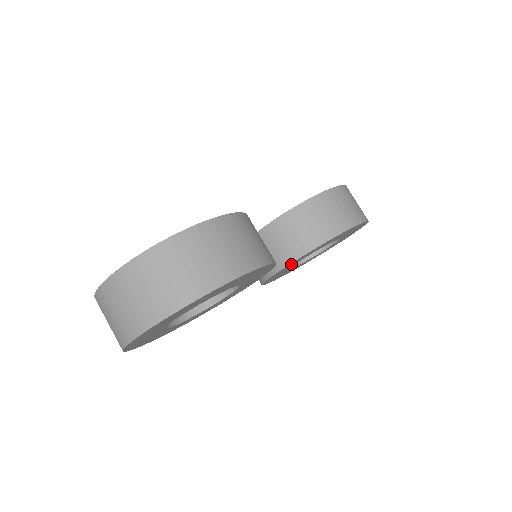
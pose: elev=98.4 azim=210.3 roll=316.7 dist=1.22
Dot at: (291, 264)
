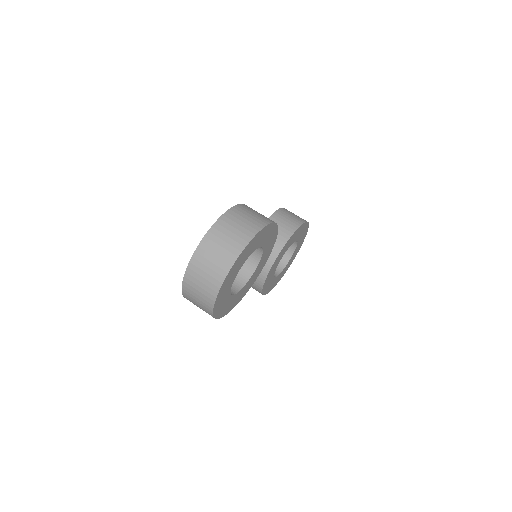
Dot at: (278, 259)
